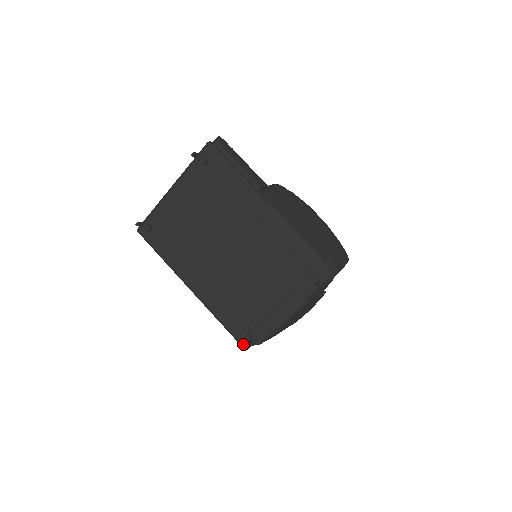
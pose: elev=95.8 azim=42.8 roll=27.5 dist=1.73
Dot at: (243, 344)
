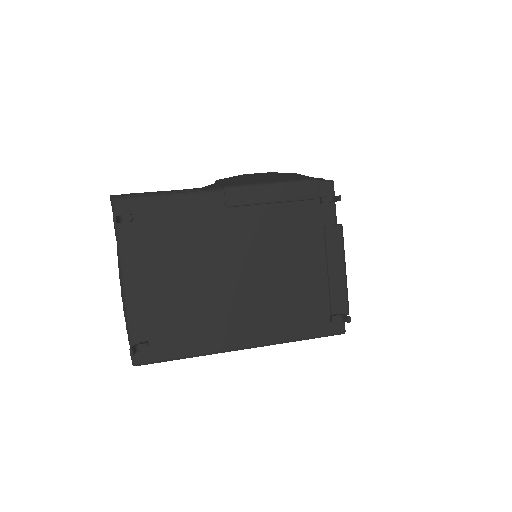
Dot at: (338, 331)
